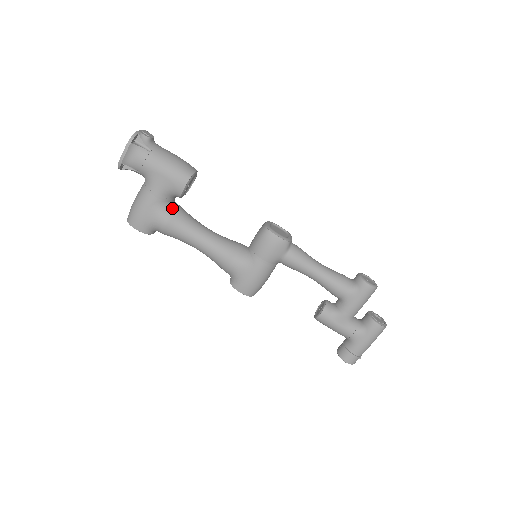
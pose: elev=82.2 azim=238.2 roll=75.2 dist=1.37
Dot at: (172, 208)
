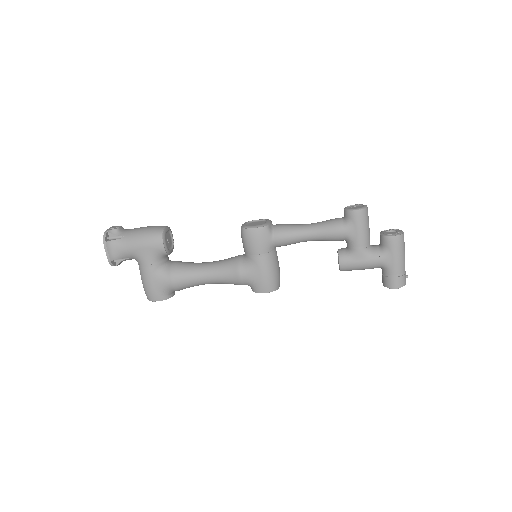
Dot at: (169, 267)
